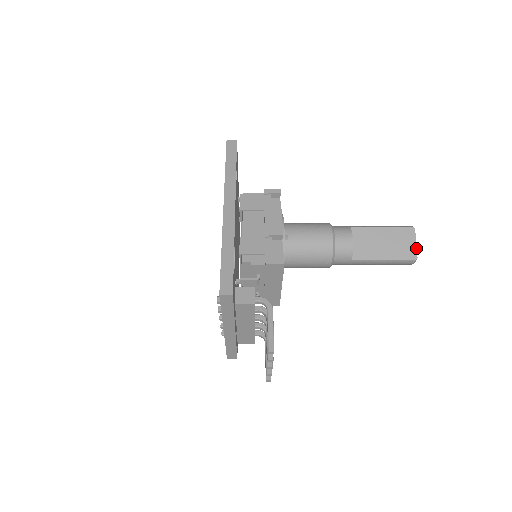
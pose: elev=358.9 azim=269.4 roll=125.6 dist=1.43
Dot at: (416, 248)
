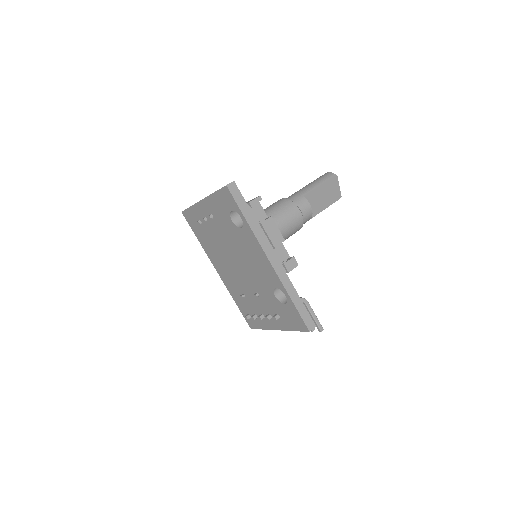
Dot at: occluded
